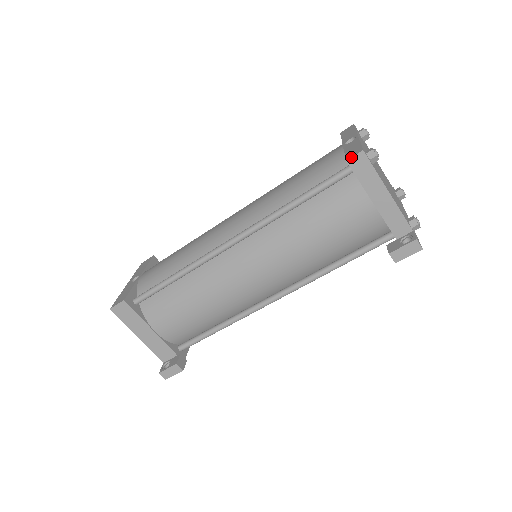
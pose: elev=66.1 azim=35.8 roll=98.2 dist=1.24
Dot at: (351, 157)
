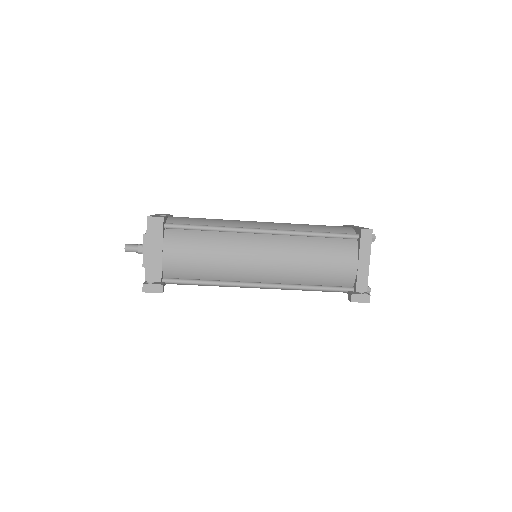
Dot at: (365, 229)
